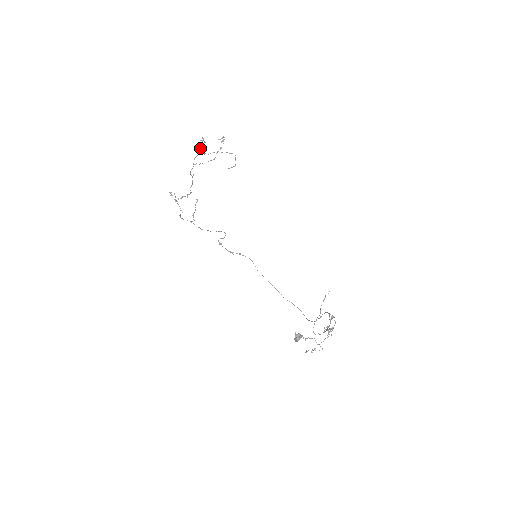
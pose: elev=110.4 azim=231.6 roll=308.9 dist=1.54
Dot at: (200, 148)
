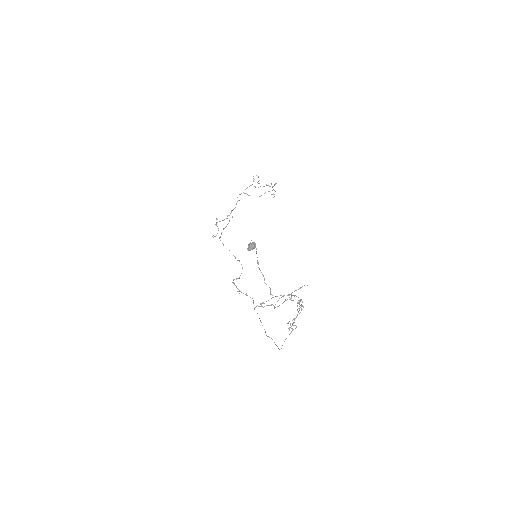
Dot at: occluded
